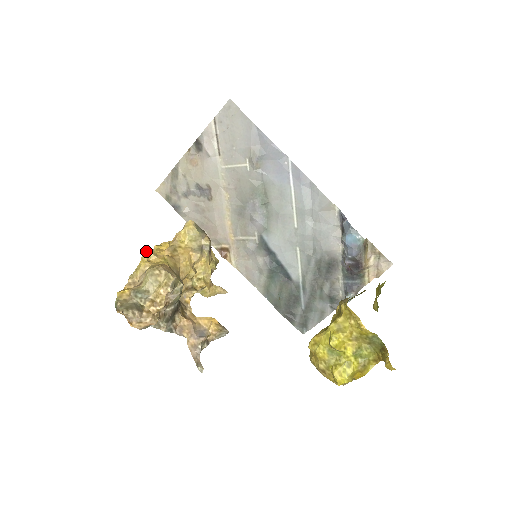
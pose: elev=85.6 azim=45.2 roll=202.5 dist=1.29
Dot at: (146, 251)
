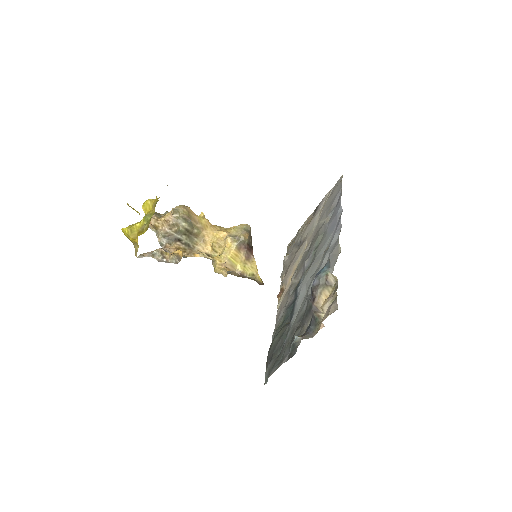
Dot at: (202, 212)
